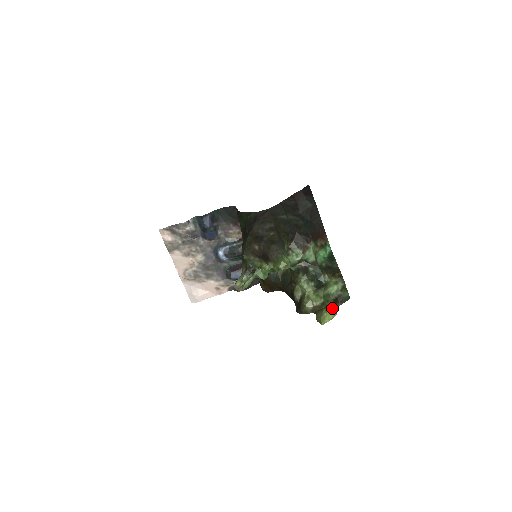
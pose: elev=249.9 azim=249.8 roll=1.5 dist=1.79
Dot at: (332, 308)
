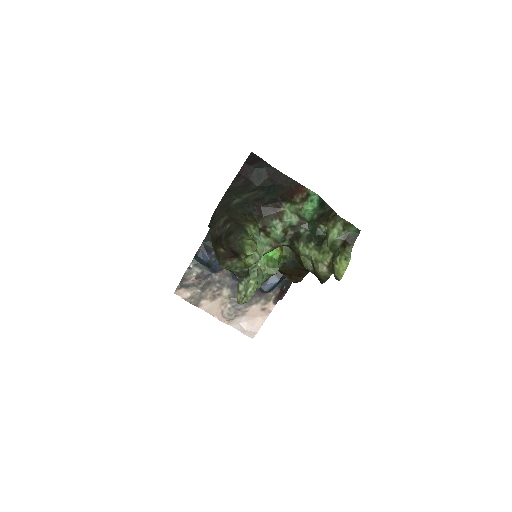
Dot at: (341, 255)
